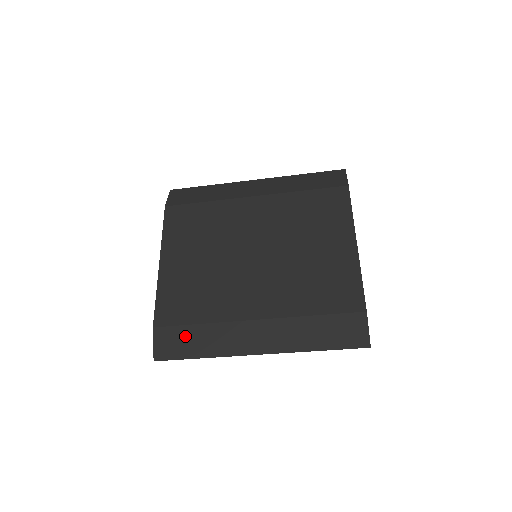
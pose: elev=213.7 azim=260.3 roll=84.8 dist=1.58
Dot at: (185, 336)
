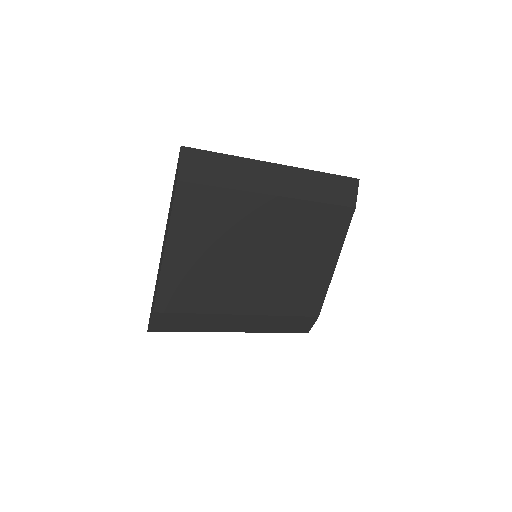
Dot at: (181, 319)
